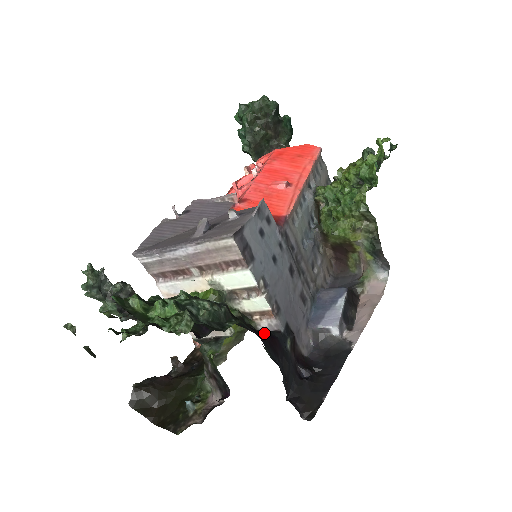
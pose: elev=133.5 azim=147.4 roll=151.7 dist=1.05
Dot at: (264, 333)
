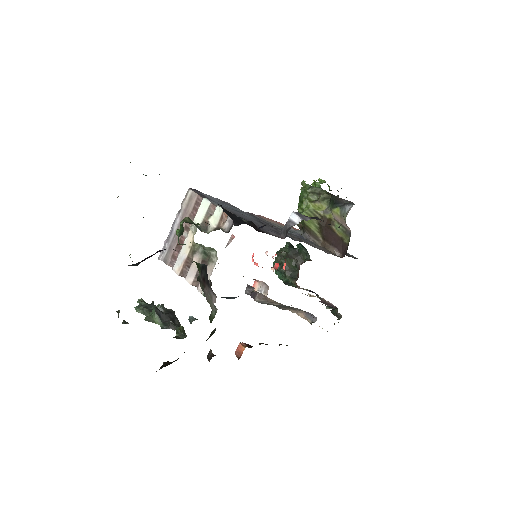
Dot at: occluded
